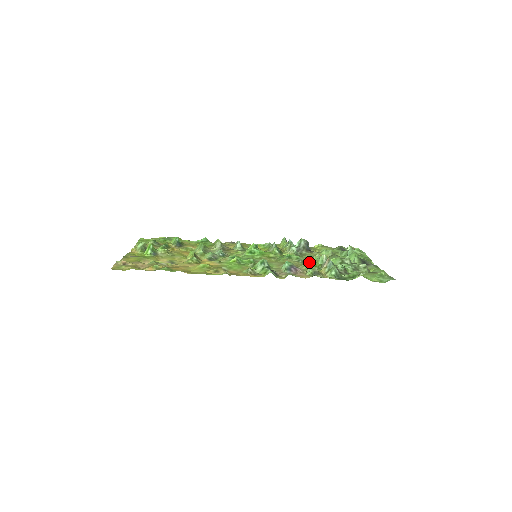
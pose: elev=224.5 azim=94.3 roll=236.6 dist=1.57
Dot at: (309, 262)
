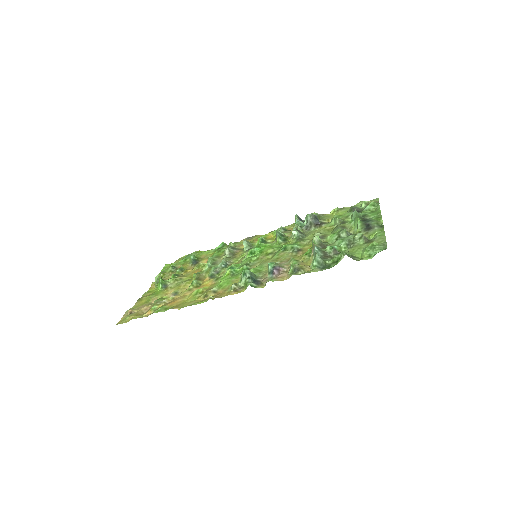
Dot at: (307, 247)
